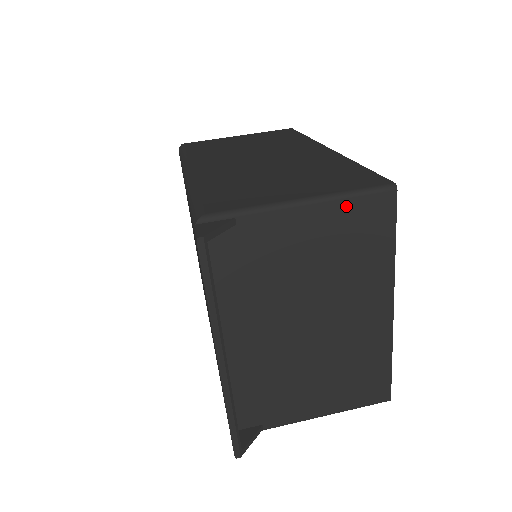
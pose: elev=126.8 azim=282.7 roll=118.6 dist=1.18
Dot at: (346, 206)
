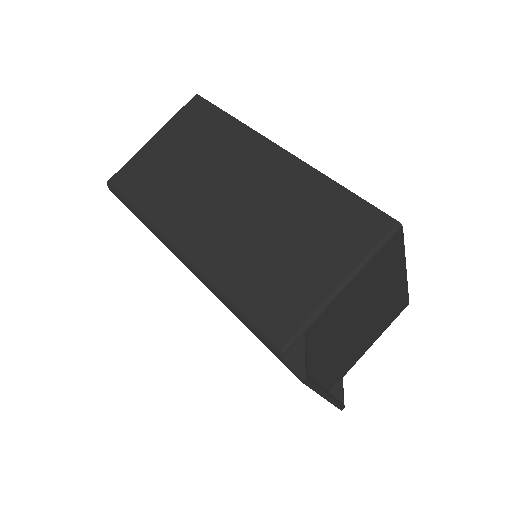
Dot at: (372, 263)
